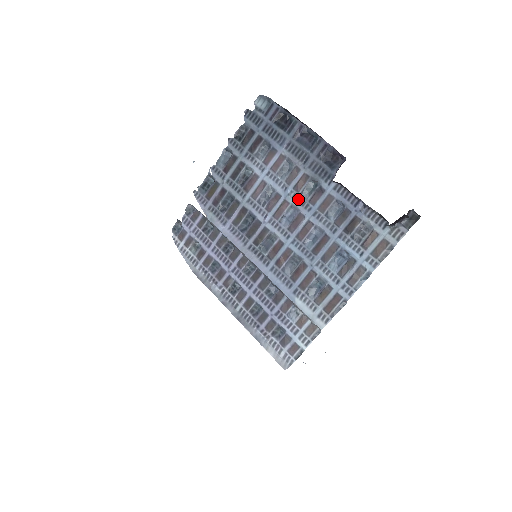
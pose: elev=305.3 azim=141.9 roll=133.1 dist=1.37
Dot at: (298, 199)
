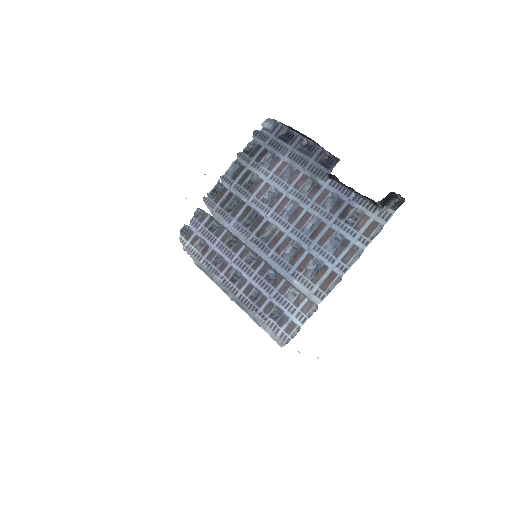
Dot at: (298, 195)
